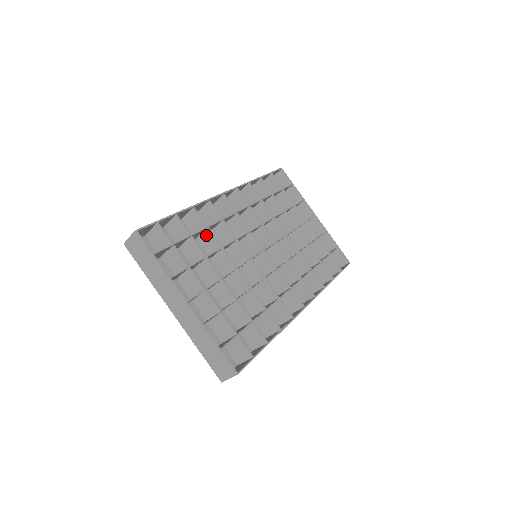
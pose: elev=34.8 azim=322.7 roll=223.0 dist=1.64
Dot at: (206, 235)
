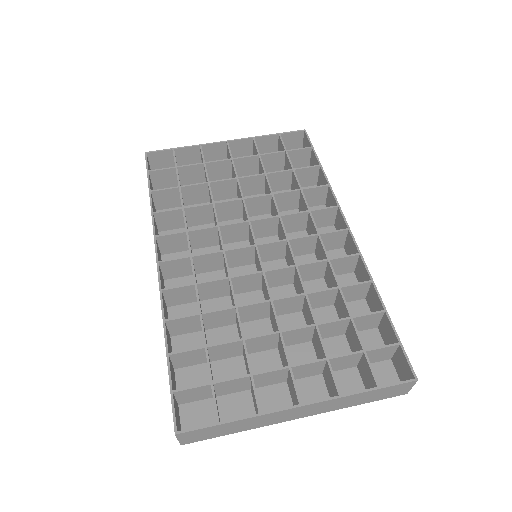
Dot at: (209, 319)
